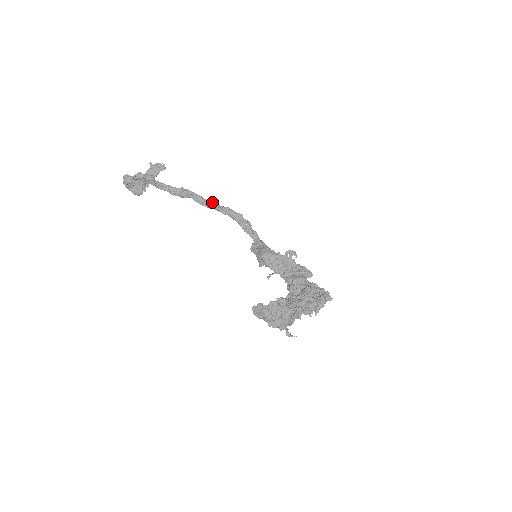
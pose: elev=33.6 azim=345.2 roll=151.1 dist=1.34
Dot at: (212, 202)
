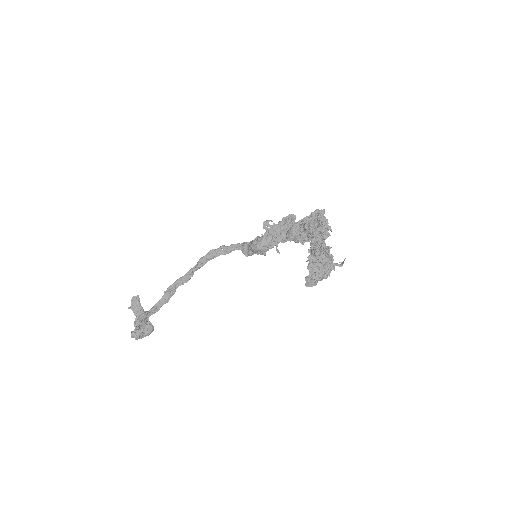
Dot at: (189, 271)
